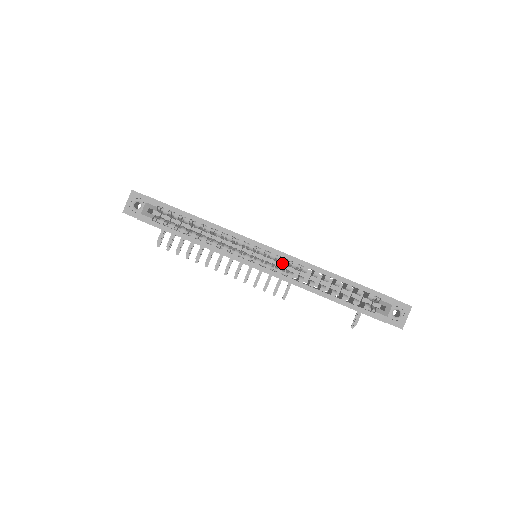
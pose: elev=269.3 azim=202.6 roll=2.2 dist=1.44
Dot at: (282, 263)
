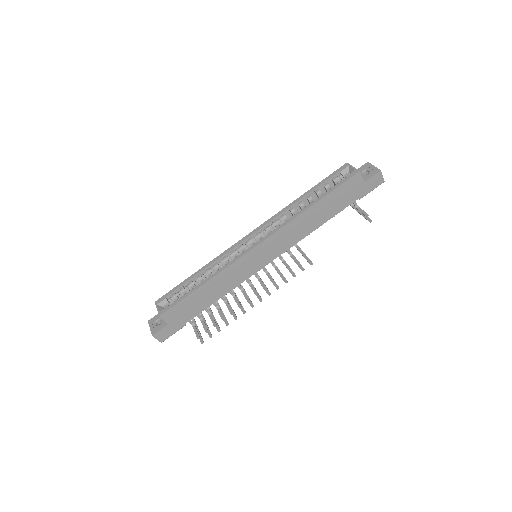
Dot at: (268, 231)
